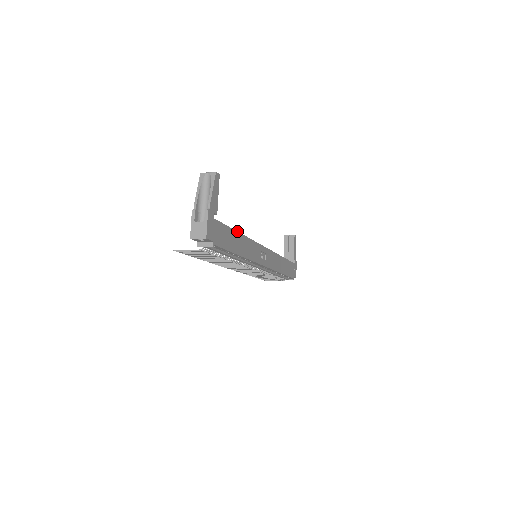
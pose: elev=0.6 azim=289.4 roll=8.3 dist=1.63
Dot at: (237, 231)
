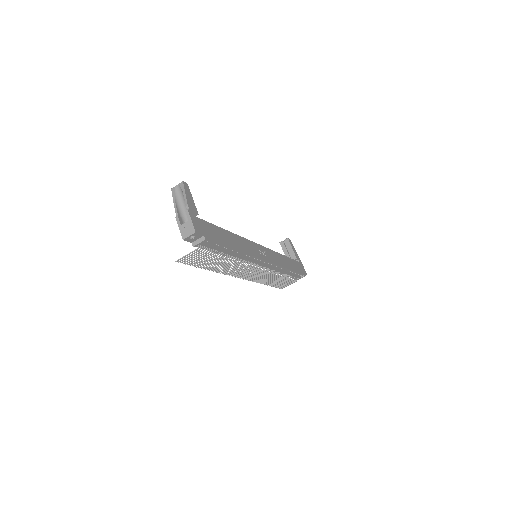
Dot at: occluded
